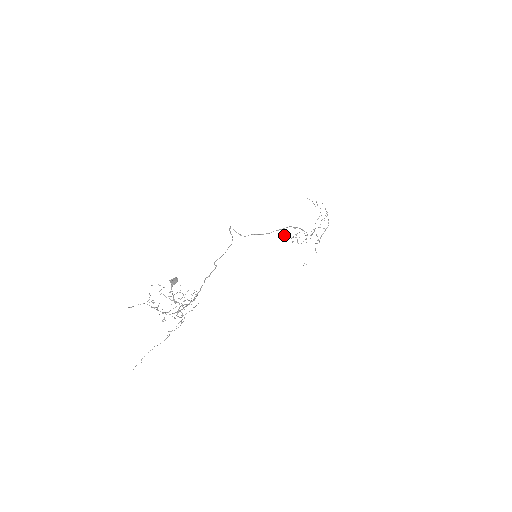
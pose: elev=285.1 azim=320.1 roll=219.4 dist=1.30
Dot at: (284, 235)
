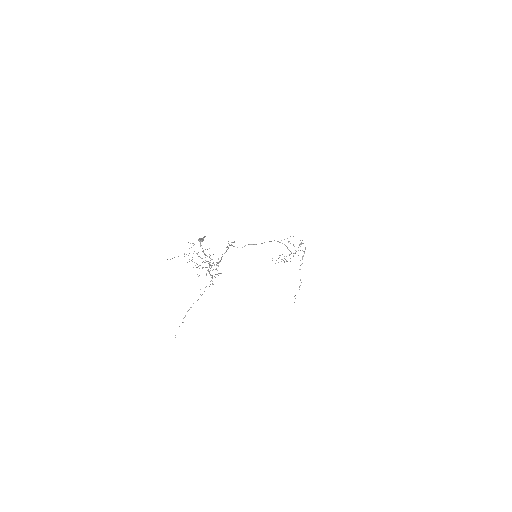
Dot at: (272, 260)
